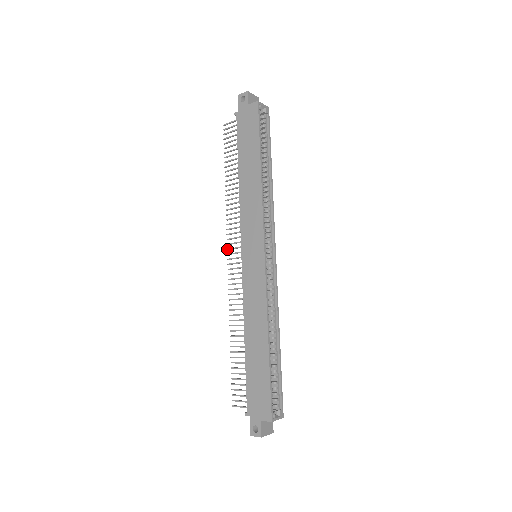
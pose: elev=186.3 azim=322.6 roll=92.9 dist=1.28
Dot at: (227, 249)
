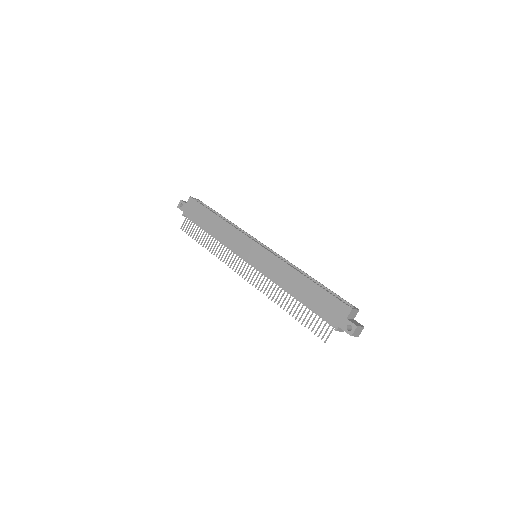
Dot at: (237, 273)
